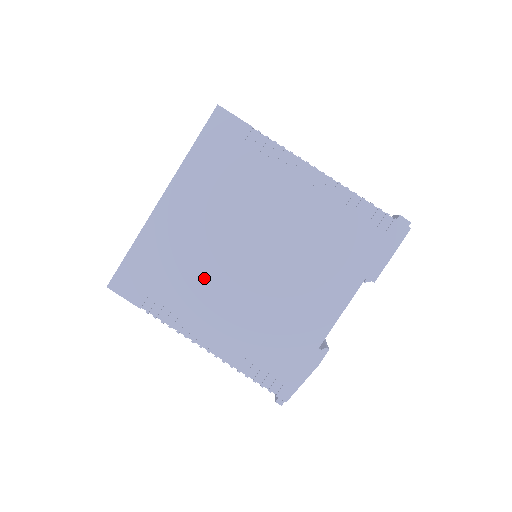
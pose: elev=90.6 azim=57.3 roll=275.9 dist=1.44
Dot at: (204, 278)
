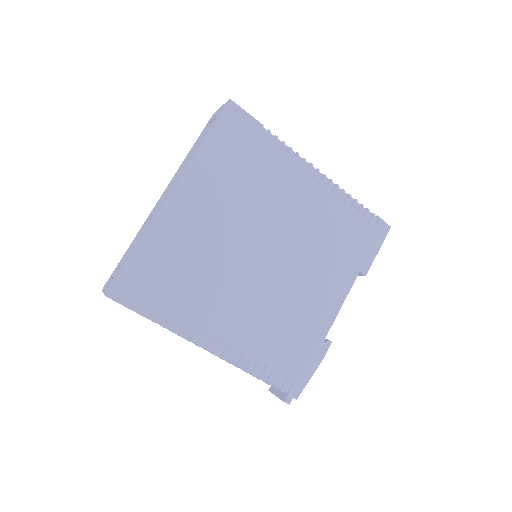
Dot at: (217, 279)
